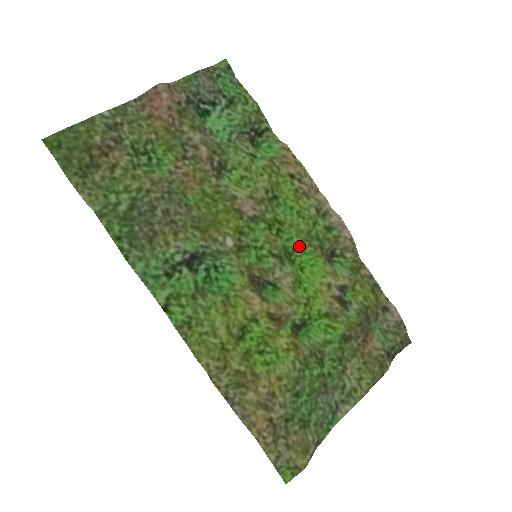
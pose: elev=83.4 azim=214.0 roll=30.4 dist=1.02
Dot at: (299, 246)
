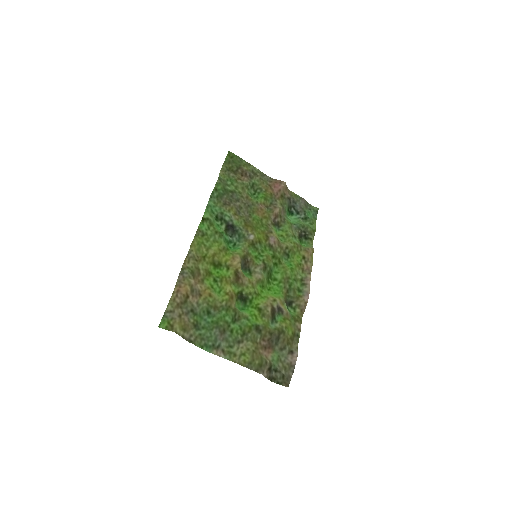
Dot at: (278, 279)
